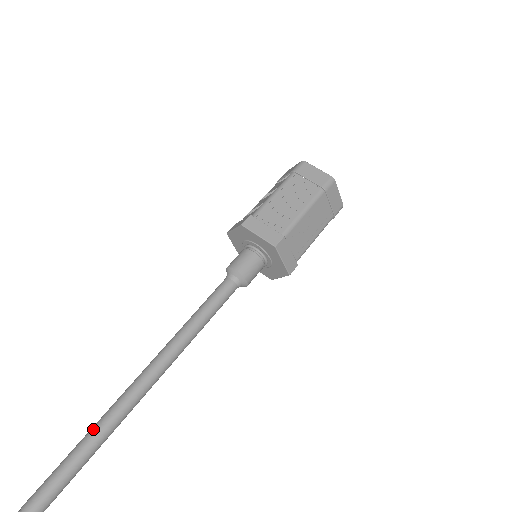
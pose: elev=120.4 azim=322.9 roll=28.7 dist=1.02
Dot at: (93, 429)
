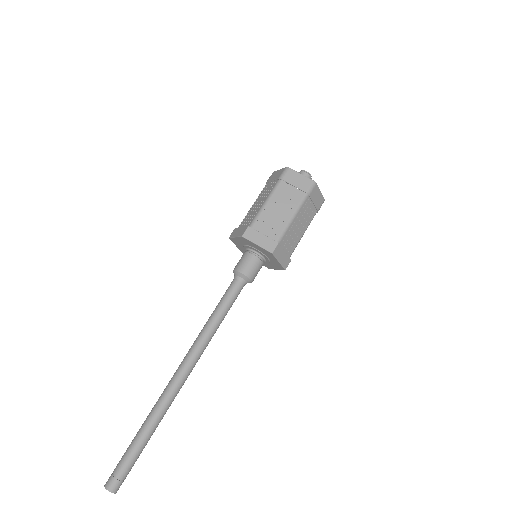
Dot at: (158, 416)
